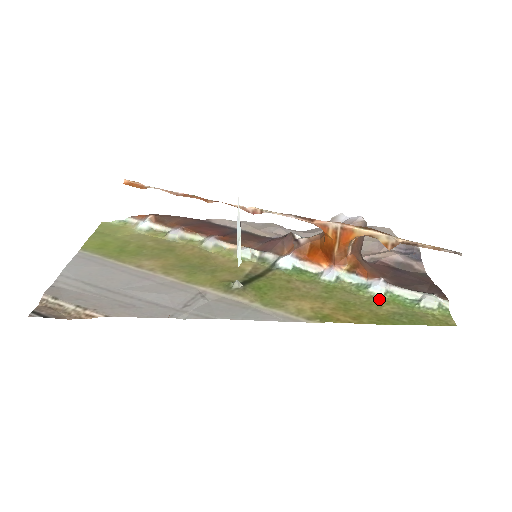
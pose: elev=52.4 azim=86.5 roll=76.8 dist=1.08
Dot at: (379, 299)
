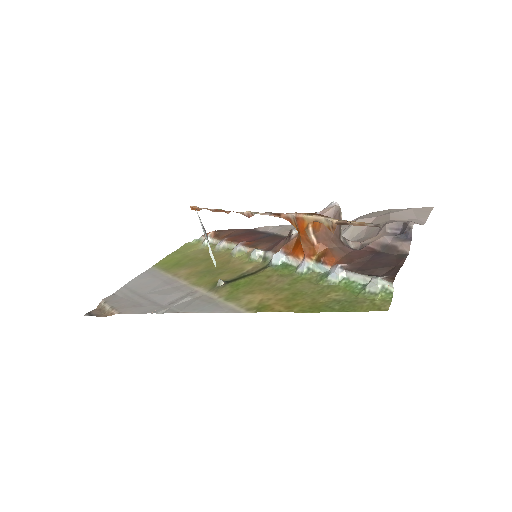
Dot at: (332, 287)
